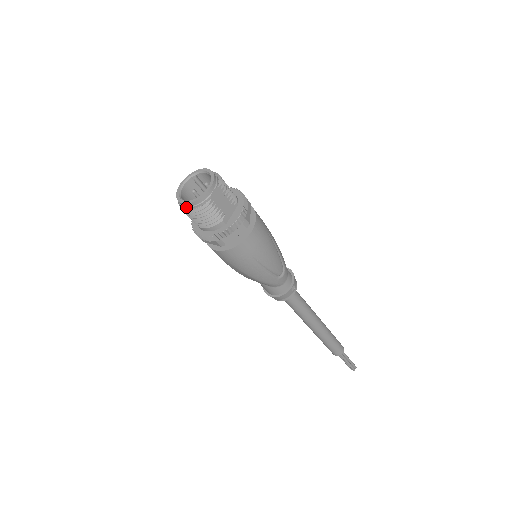
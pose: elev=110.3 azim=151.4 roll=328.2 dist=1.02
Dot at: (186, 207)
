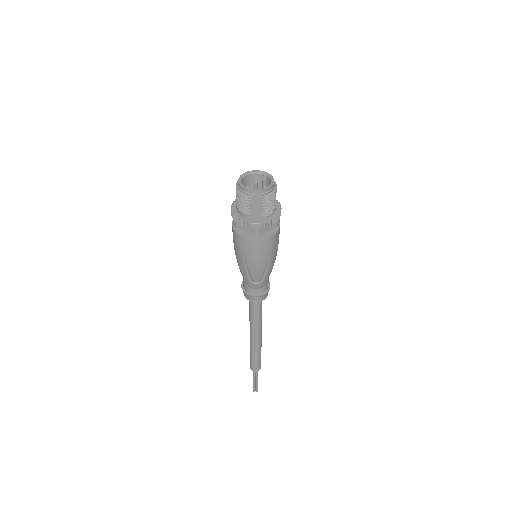
Dot at: (238, 184)
